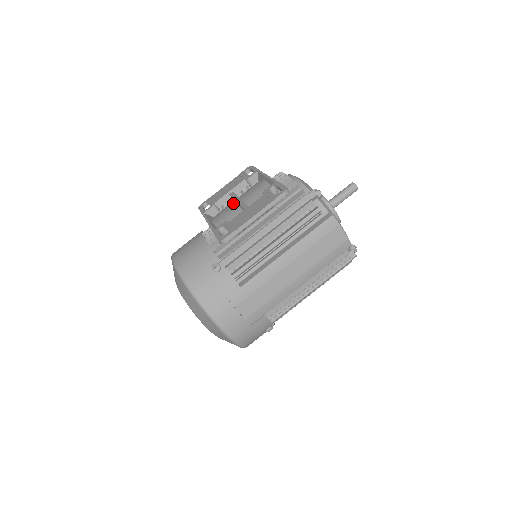
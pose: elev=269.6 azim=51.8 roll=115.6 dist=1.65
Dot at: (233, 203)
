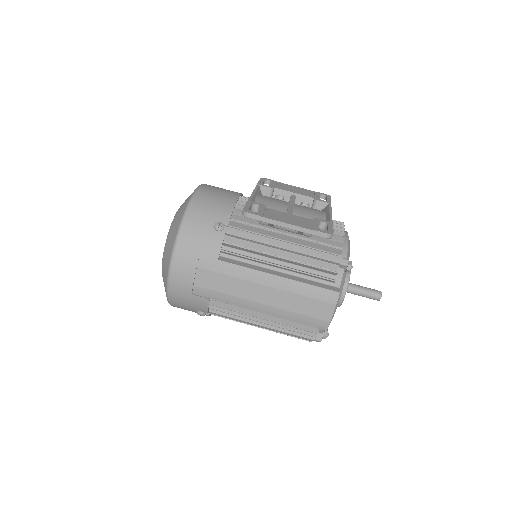
Dot at: (286, 202)
